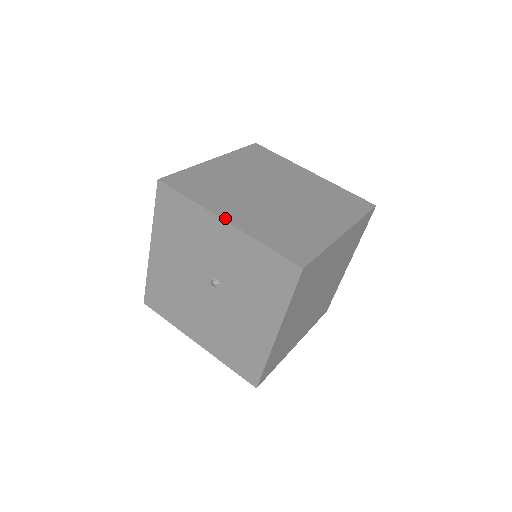
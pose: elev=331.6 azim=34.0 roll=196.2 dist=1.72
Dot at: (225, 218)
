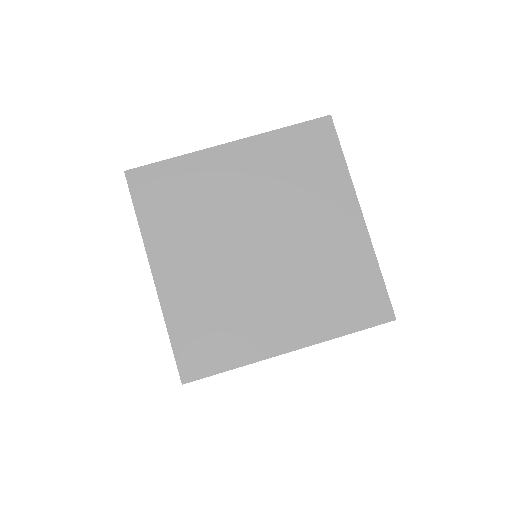
Dot at: (155, 271)
